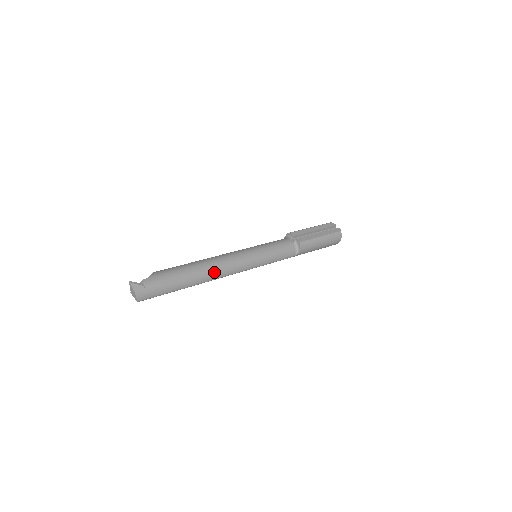
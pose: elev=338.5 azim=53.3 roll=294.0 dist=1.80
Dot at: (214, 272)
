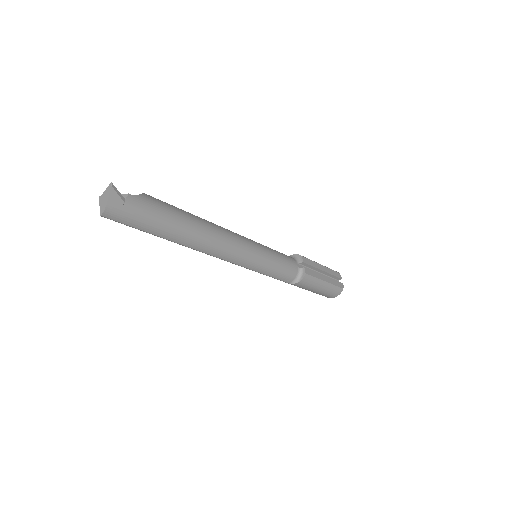
Dot at: (209, 244)
